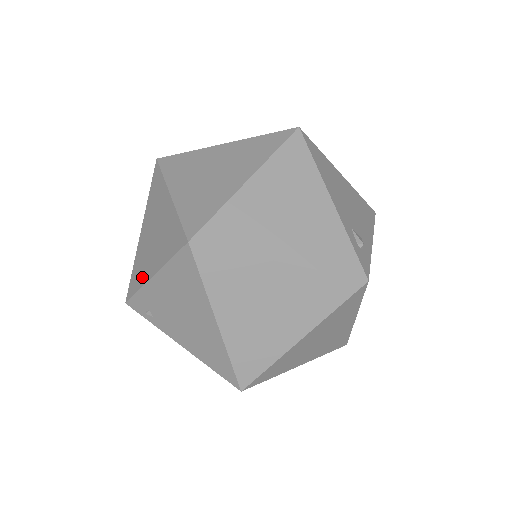
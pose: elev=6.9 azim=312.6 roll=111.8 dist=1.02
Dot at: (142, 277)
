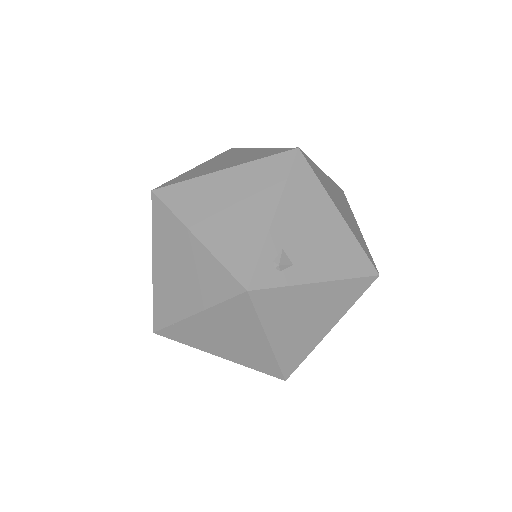
Dot at: occluded
